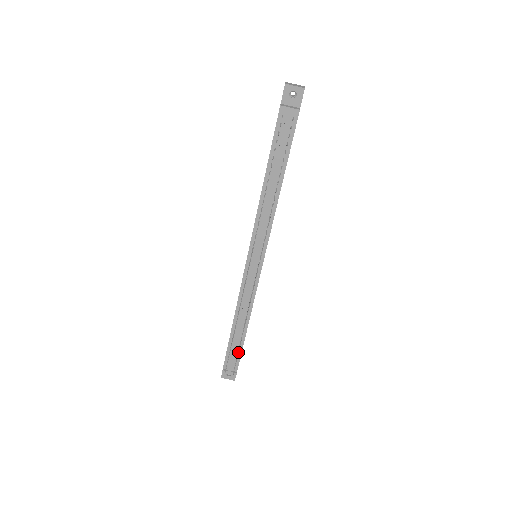
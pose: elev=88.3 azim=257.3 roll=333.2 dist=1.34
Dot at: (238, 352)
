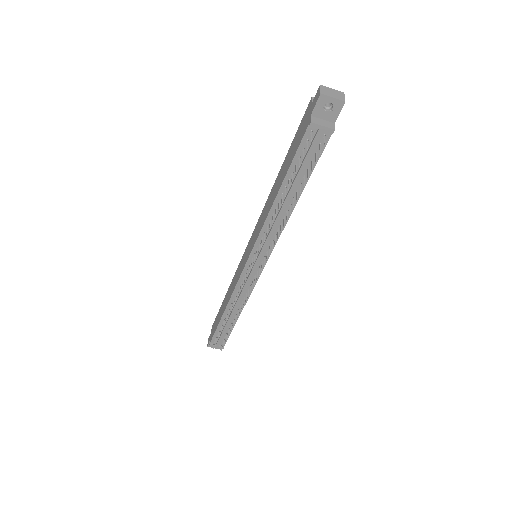
Dot at: occluded
